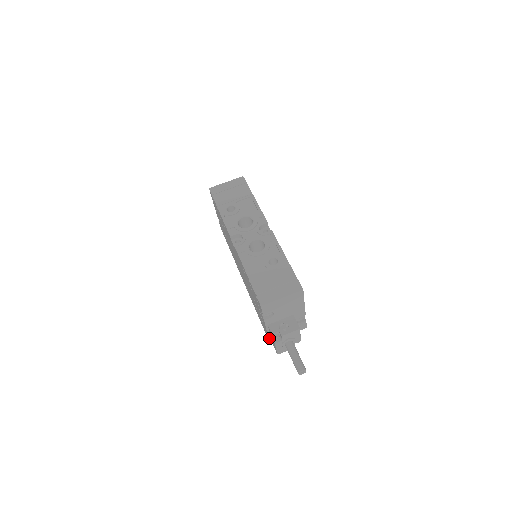
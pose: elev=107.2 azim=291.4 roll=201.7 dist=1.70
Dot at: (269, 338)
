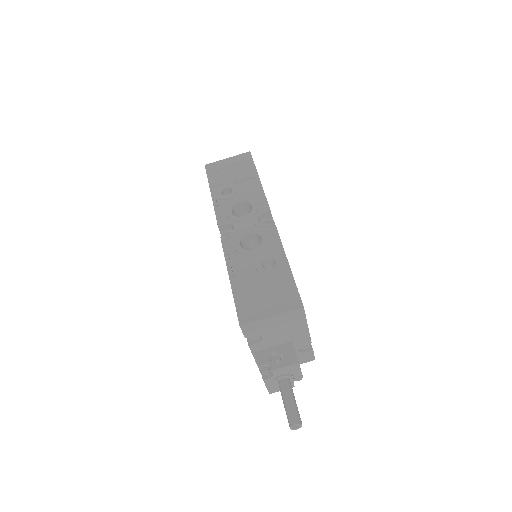
Dot at: occluded
